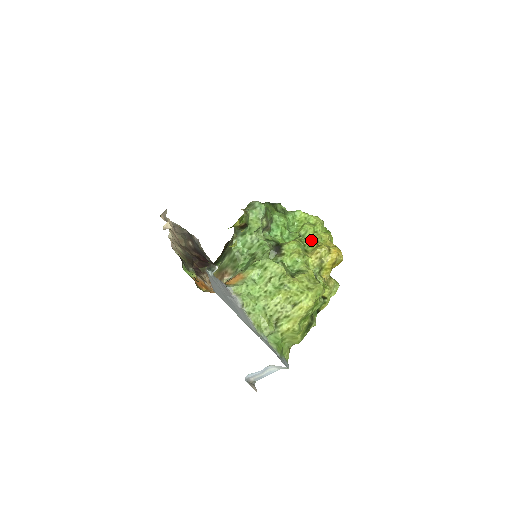
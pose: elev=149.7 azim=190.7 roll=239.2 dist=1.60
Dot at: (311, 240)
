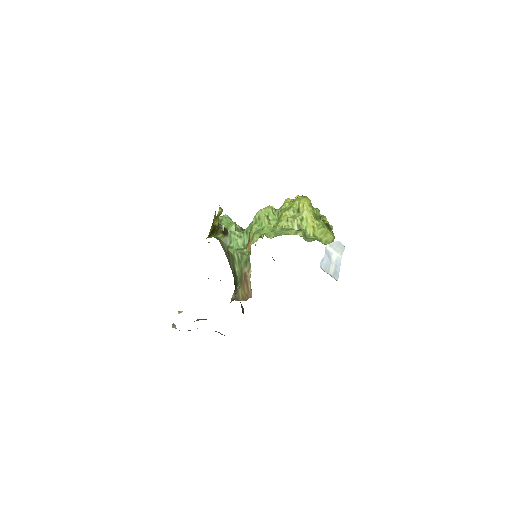
Dot at: occluded
